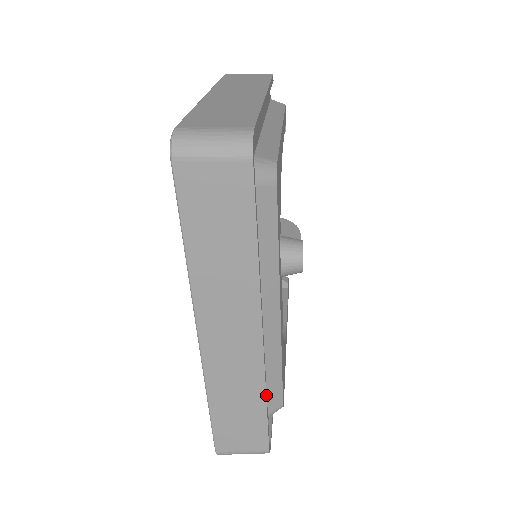
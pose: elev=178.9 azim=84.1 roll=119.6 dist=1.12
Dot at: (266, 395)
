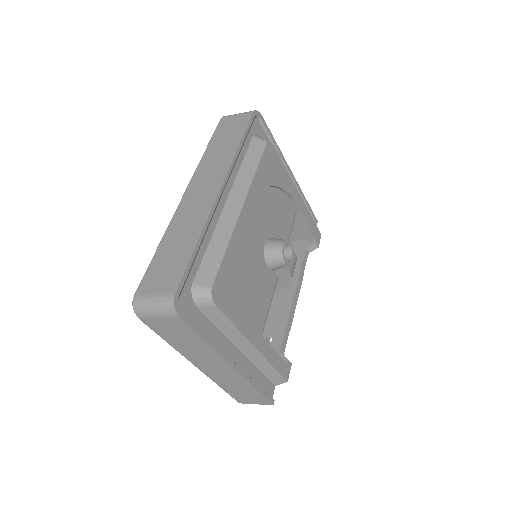
Dot at: (201, 236)
